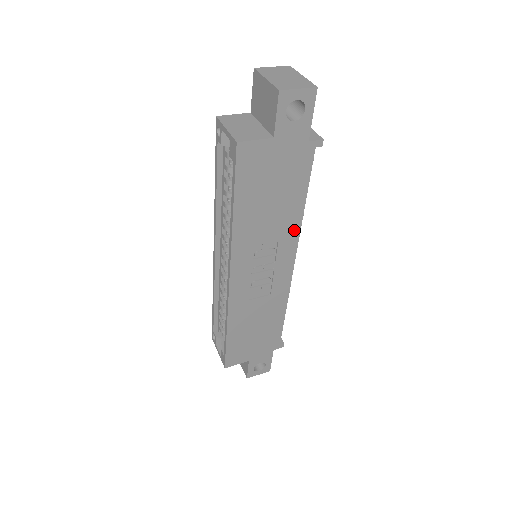
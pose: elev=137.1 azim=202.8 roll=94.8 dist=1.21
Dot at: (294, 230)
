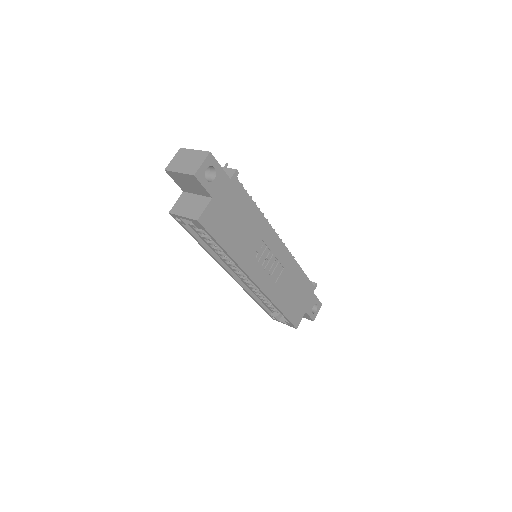
Dot at: (265, 225)
